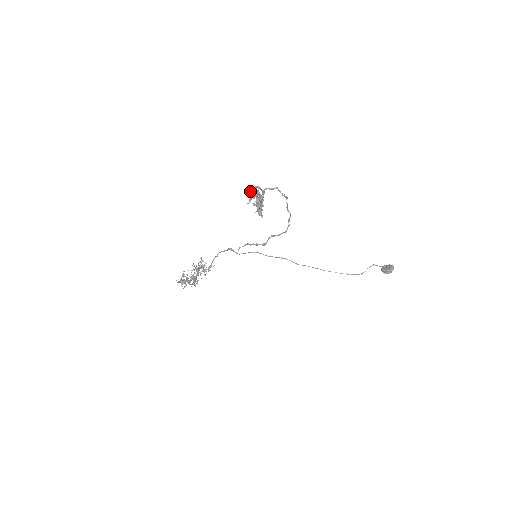
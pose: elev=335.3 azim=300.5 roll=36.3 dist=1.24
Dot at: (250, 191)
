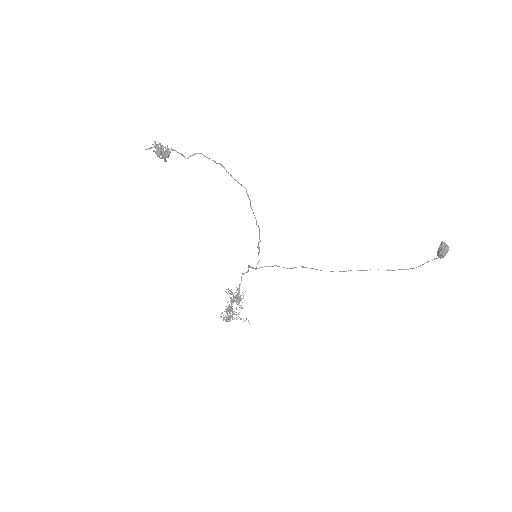
Dot at: (152, 144)
